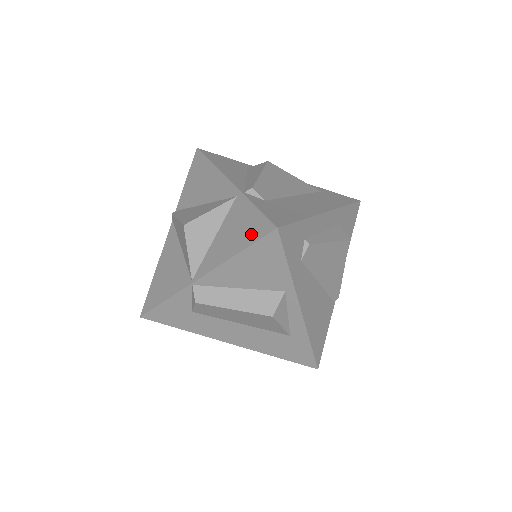
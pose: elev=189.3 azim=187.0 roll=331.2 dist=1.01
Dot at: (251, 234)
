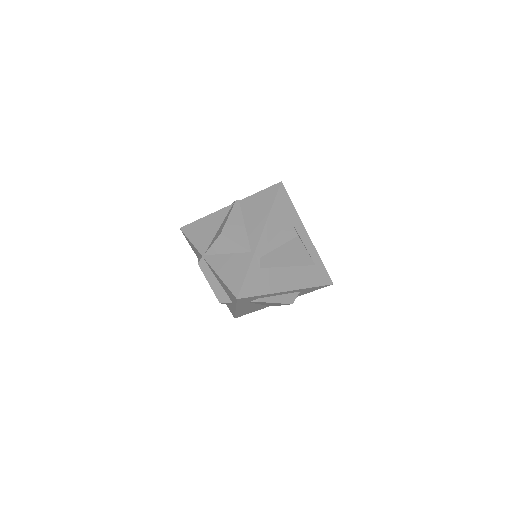
Dot at: (232, 282)
